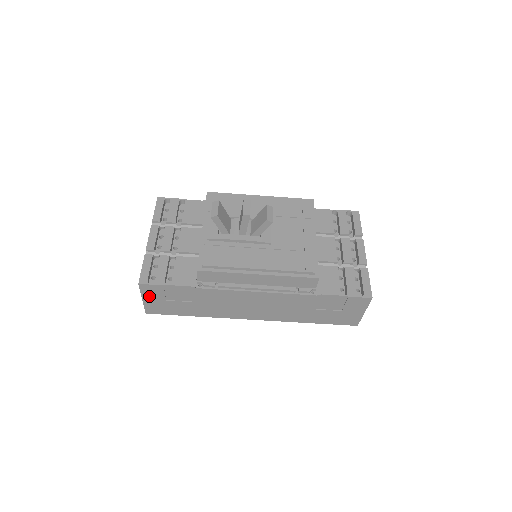
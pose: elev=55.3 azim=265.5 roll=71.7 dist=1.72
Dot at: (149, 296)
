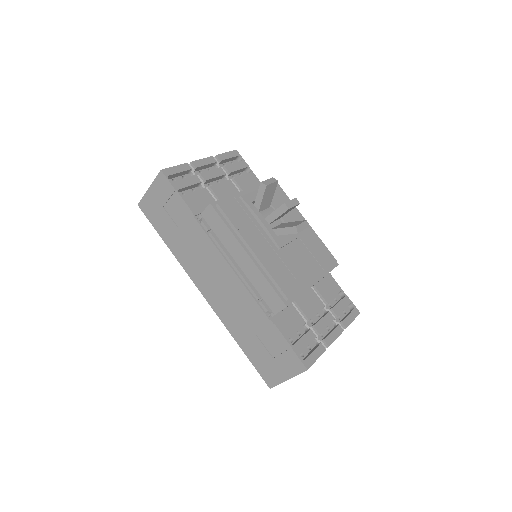
Dot at: (156, 190)
